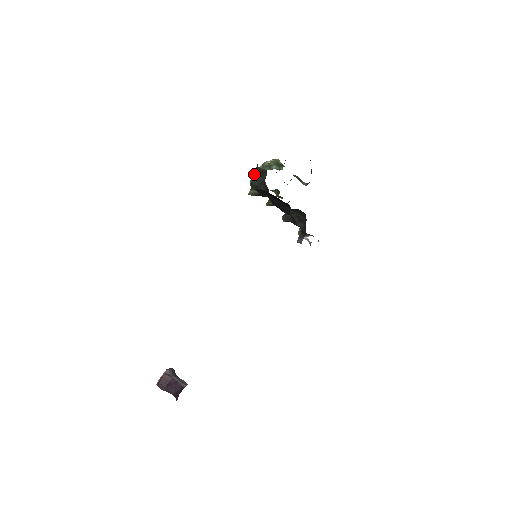
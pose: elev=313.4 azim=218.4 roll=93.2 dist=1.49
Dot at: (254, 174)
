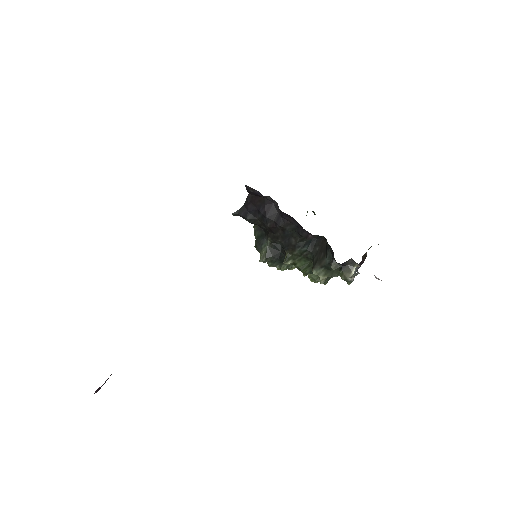
Dot at: (255, 238)
